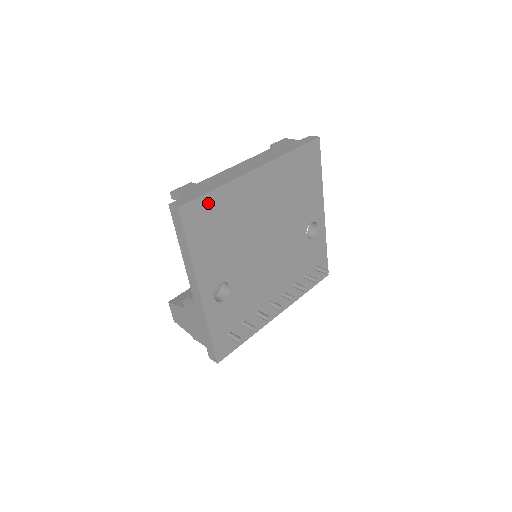
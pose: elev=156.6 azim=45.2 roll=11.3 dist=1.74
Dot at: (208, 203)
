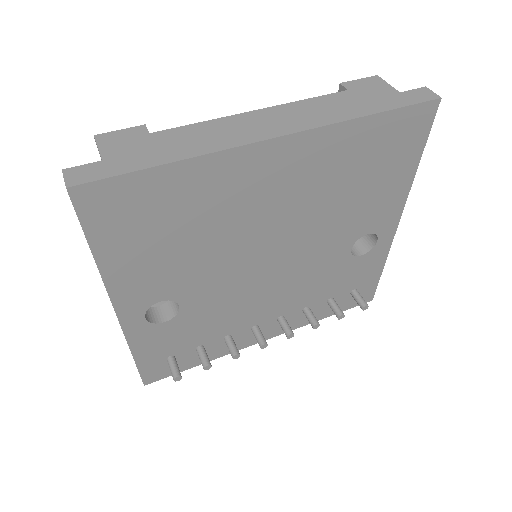
Dot at: (145, 186)
